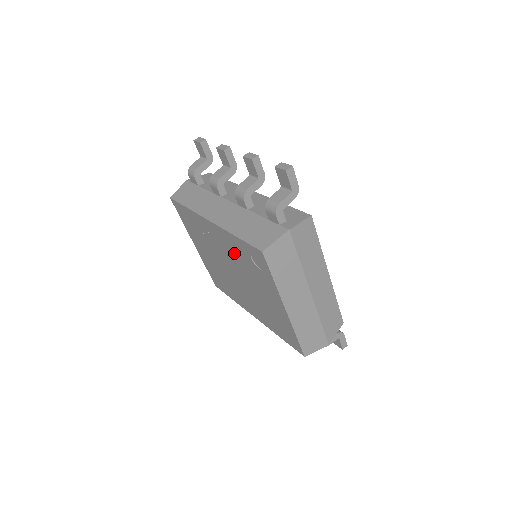
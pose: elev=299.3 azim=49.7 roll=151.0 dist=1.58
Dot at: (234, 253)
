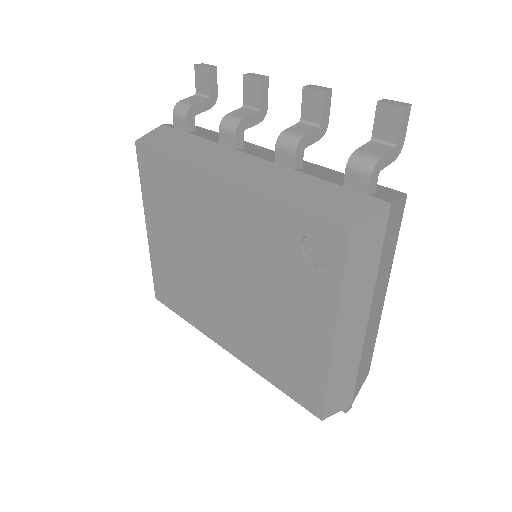
Dot at: (253, 236)
